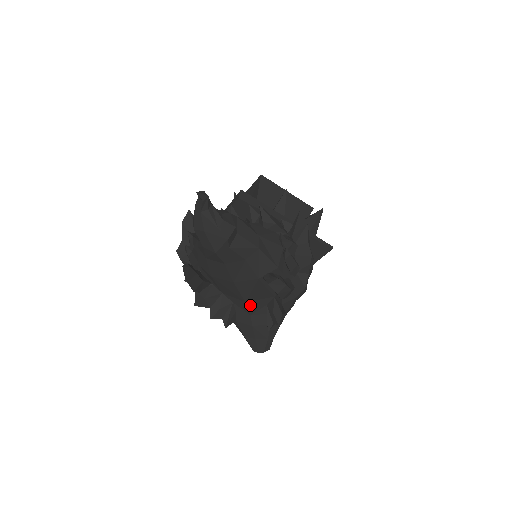
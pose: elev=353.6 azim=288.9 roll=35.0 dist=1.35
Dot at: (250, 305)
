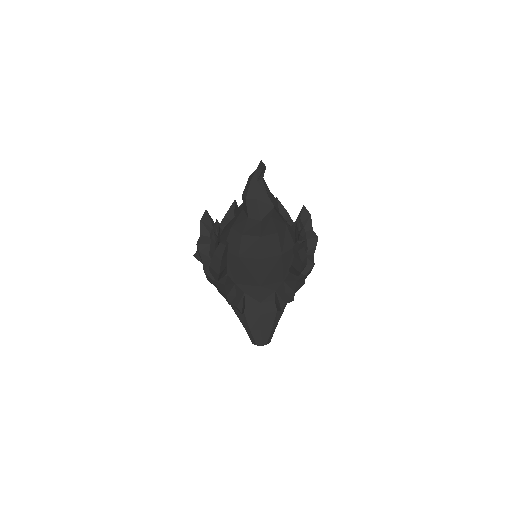
Dot at: (263, 290)
